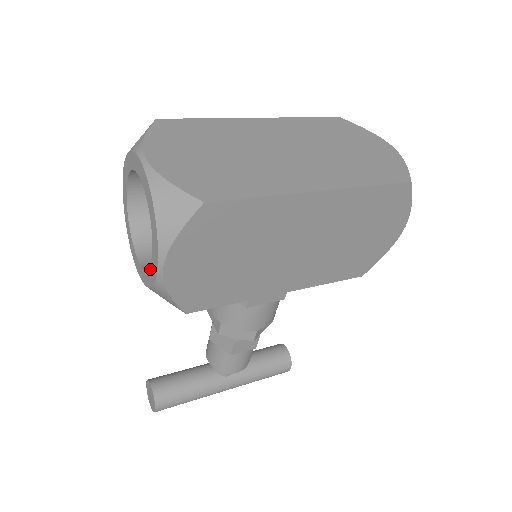
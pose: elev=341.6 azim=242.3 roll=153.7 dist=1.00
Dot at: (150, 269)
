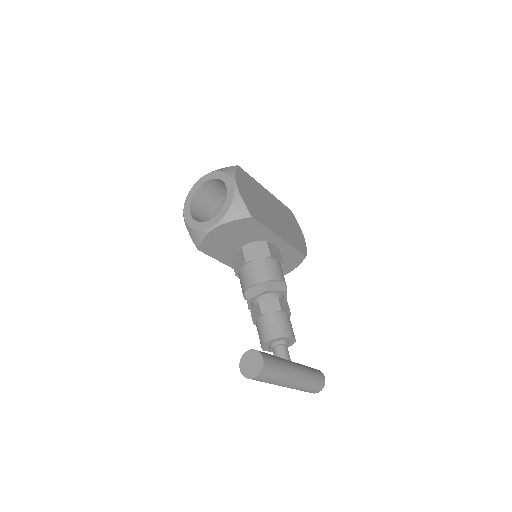
Dot at: (228, 196)
